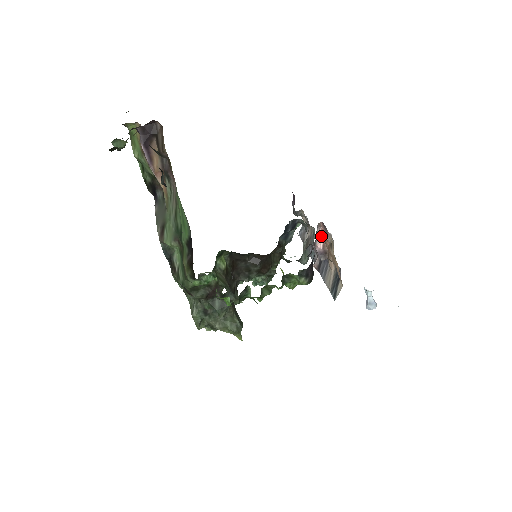
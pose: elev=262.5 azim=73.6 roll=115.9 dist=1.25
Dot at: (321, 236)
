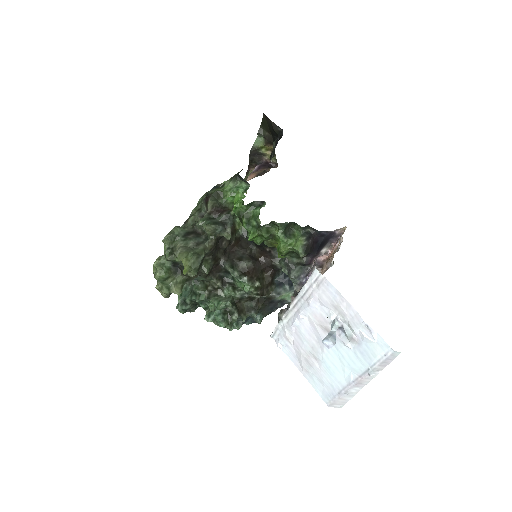
Dot at: (327, 256)
